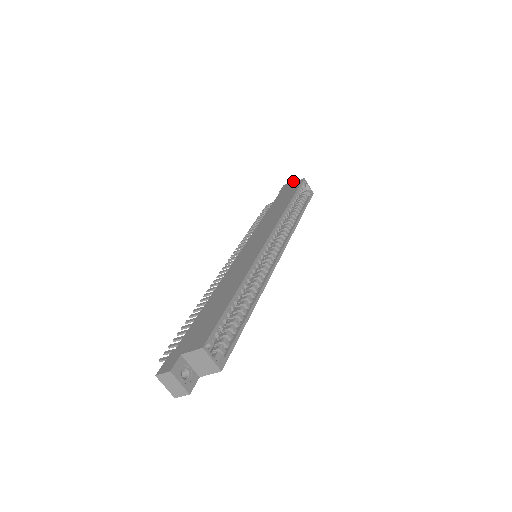
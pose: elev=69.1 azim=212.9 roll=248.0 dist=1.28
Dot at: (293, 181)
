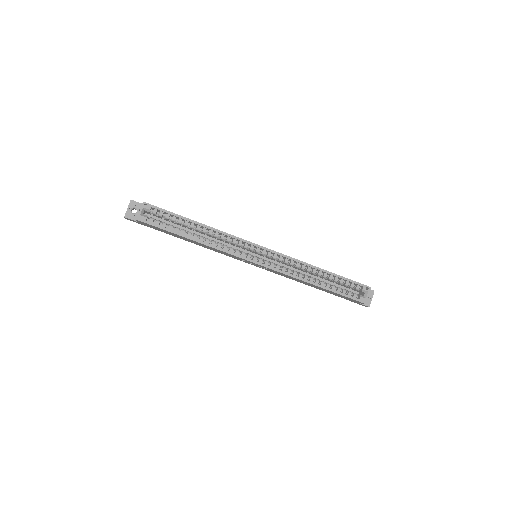
Dot at: occluded
